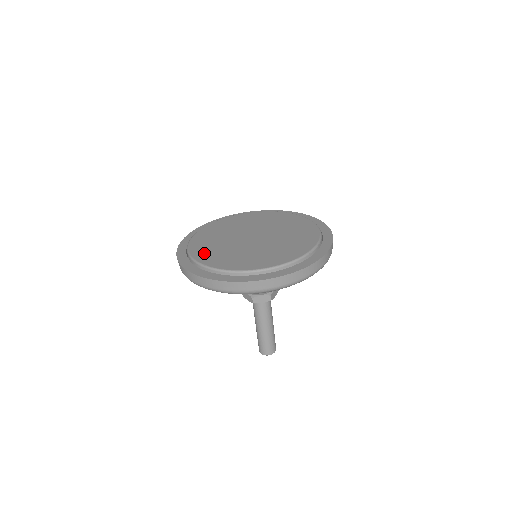
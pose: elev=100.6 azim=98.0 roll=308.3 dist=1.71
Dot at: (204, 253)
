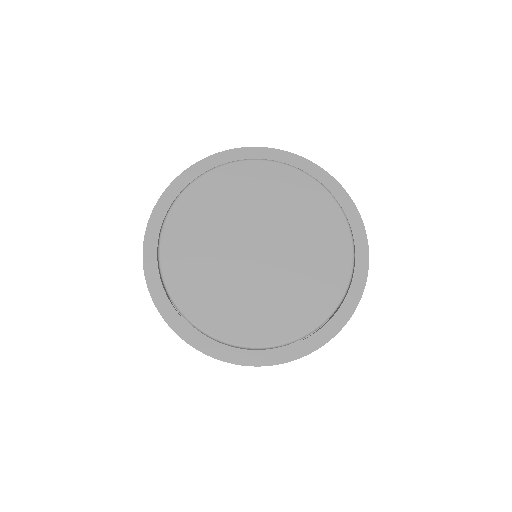
Dot at: (188, 213)
